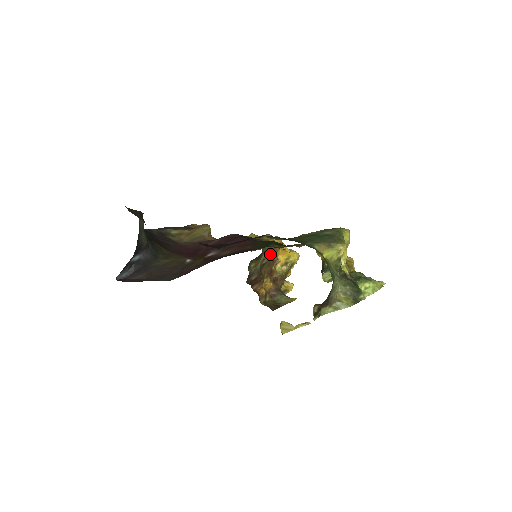
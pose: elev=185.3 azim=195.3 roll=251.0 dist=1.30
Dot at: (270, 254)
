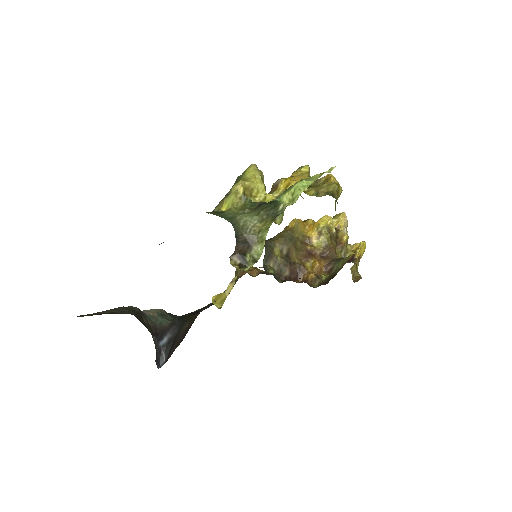
Dot at: (284, 241)
